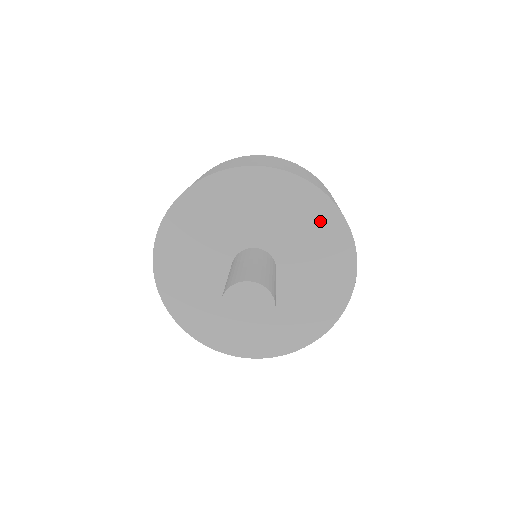
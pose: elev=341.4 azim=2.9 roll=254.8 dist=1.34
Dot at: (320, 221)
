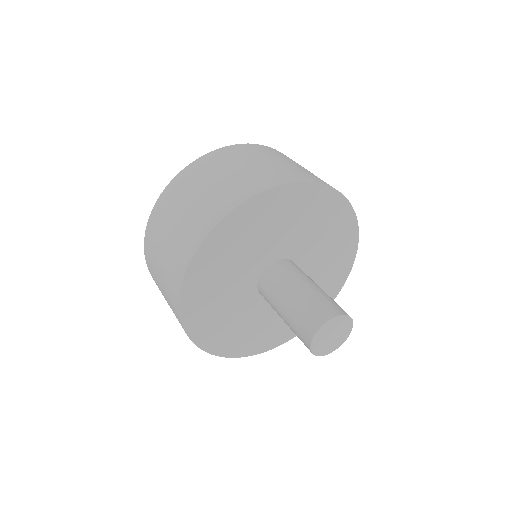
Dot at: (271, 210)
